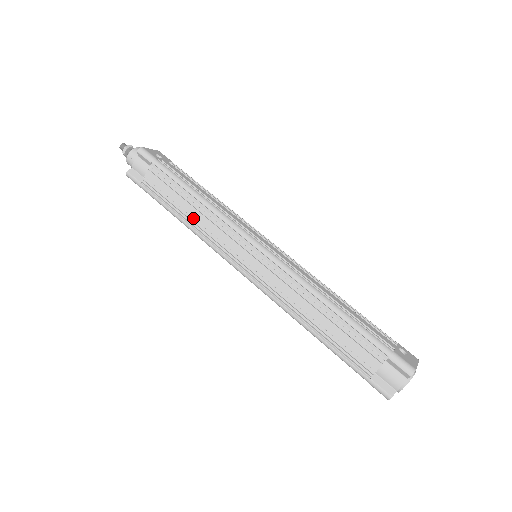
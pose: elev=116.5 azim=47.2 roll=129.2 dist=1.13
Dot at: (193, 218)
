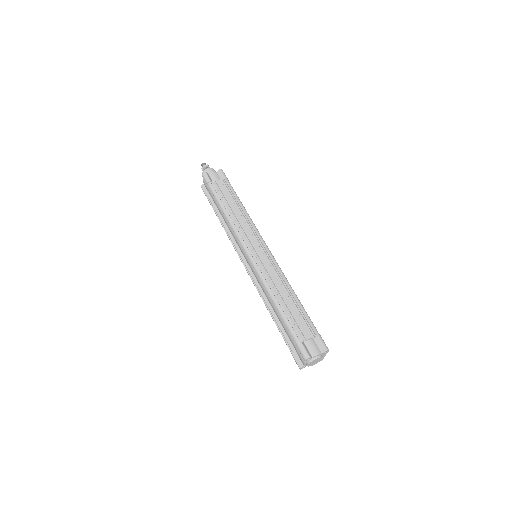
Dot at: (233, 215)
